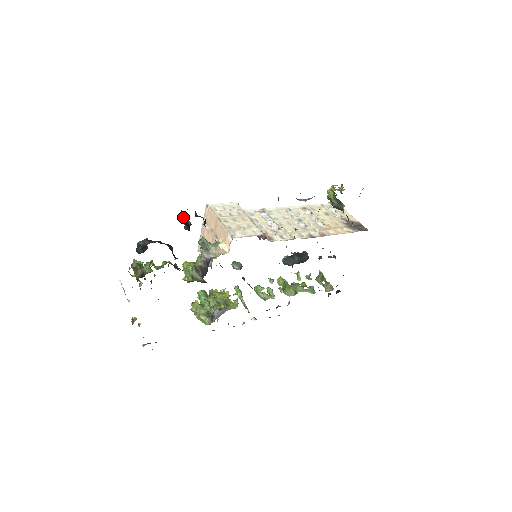
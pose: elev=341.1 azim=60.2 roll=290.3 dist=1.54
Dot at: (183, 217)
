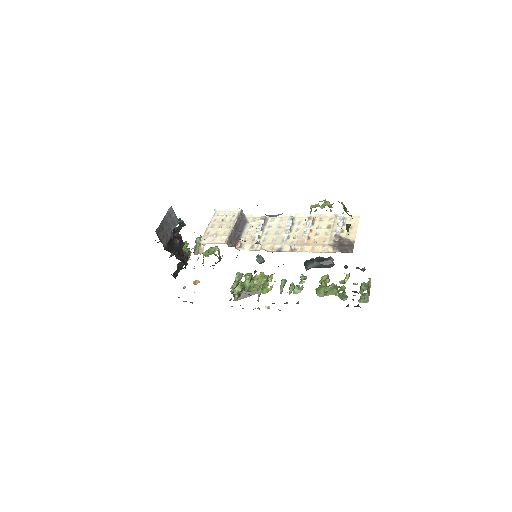
Dot at: occluded
